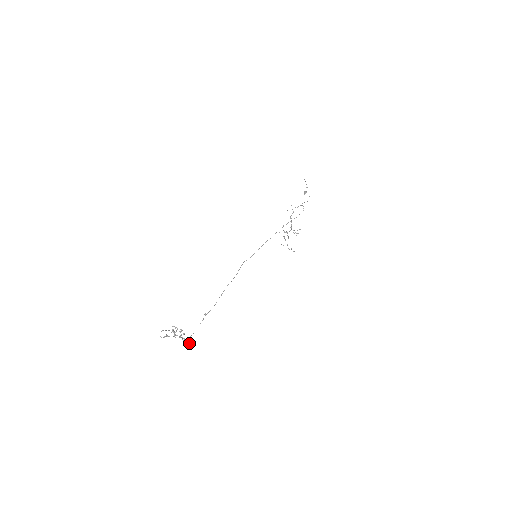
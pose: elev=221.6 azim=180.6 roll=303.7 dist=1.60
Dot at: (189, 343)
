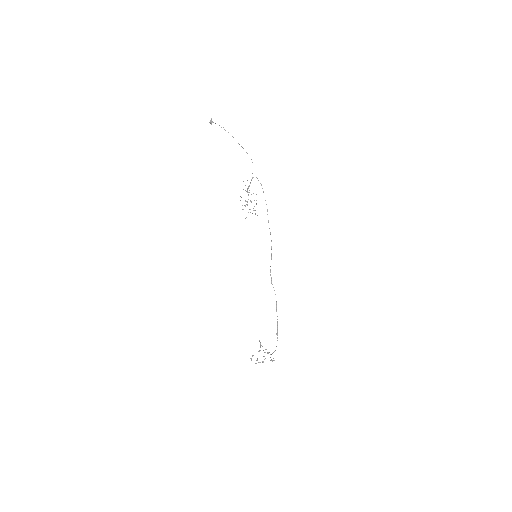
Dot at: occluded
